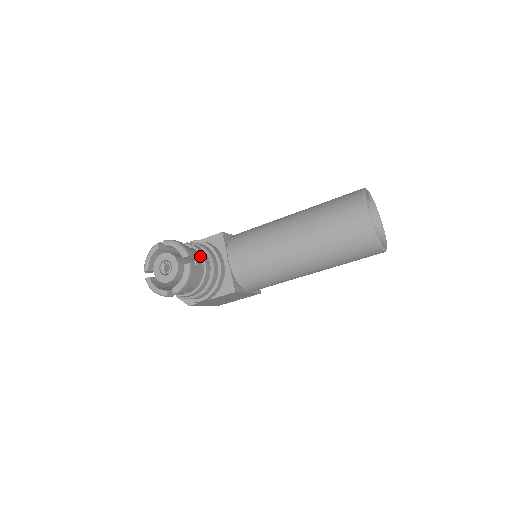
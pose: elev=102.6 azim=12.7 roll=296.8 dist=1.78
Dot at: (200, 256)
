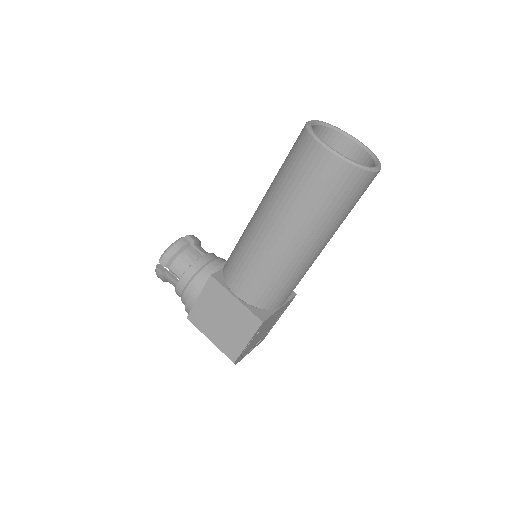
Dot at: occluded
